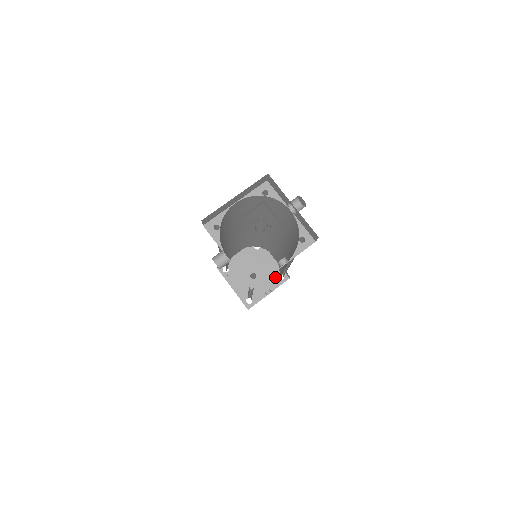
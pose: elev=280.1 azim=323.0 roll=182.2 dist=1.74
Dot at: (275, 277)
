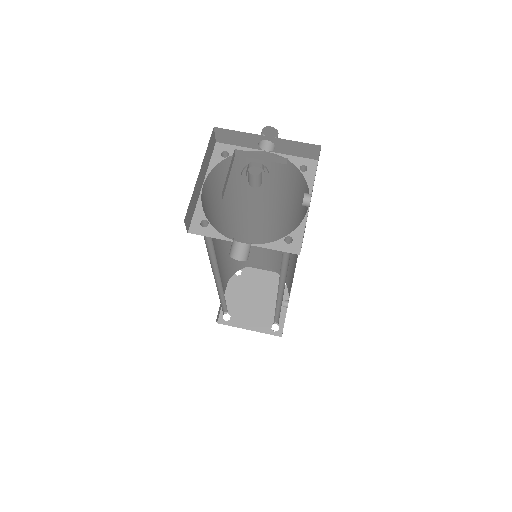
Dot at: occluded
